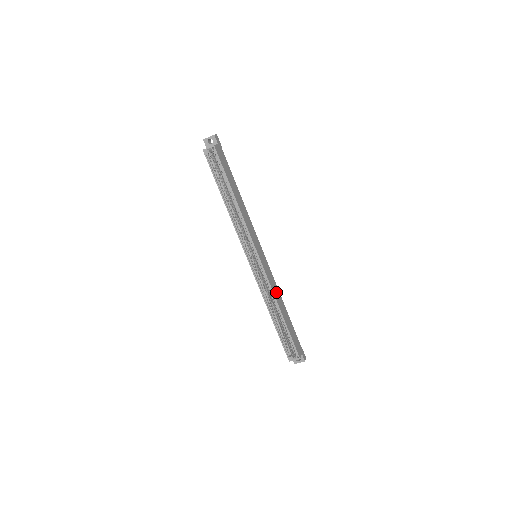
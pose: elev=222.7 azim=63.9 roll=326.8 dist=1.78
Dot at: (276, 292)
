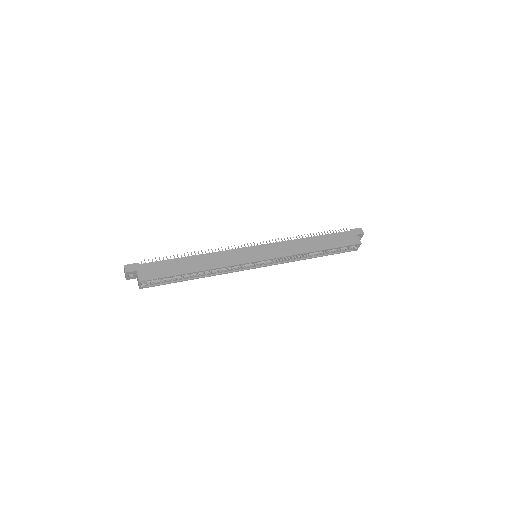
Dot at: (296, 247)
